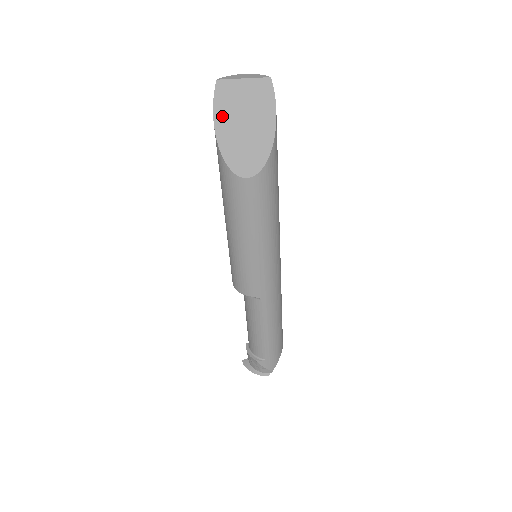
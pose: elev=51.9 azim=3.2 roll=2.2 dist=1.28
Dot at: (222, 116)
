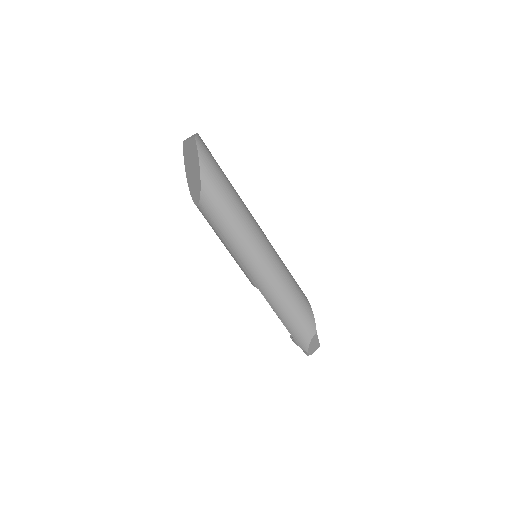
Dot at: (186, 165)
